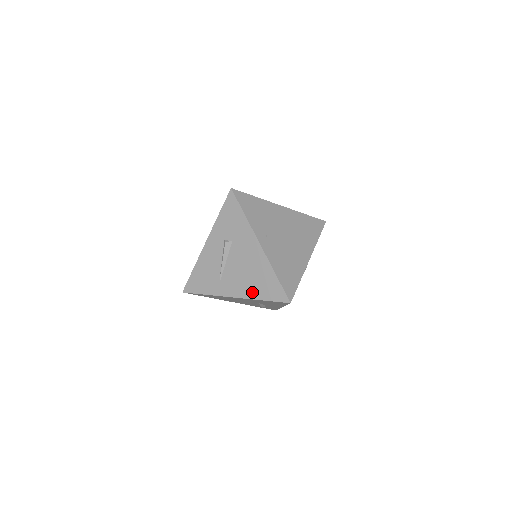
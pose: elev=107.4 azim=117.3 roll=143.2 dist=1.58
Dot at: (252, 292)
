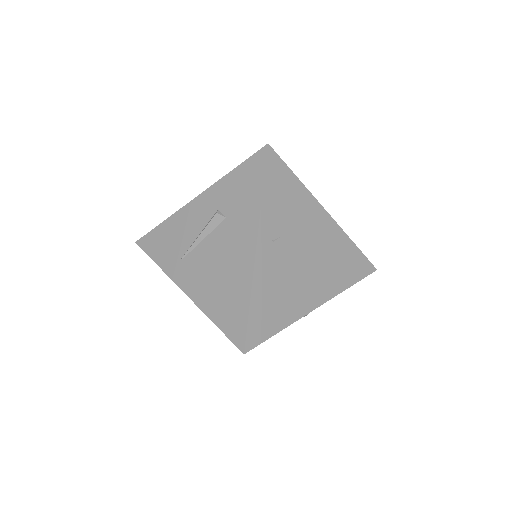
Dot at: (208, 302)
